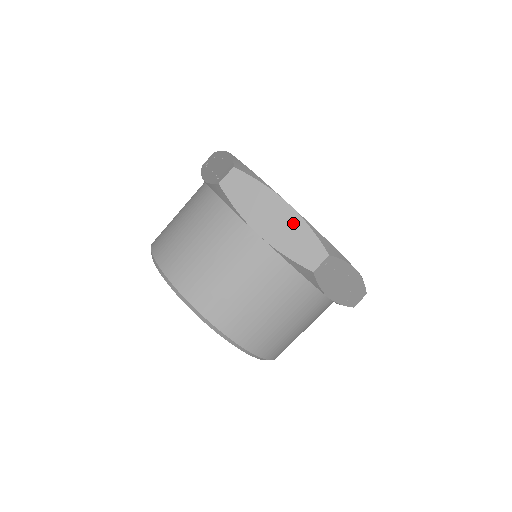
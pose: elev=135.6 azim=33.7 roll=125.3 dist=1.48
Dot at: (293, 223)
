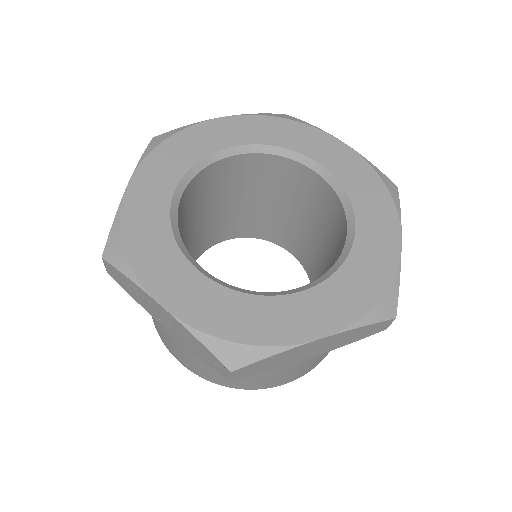
Dot at: (340, 337)
